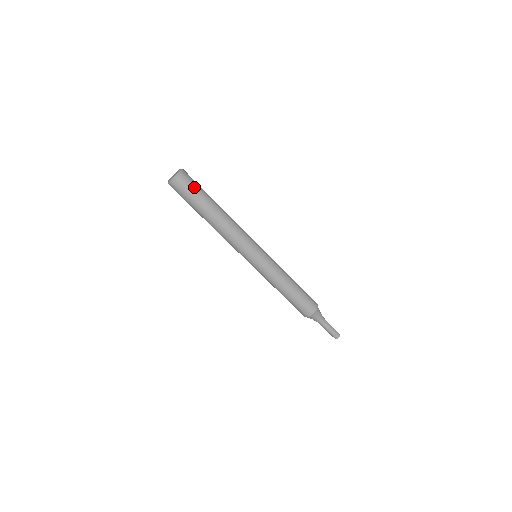
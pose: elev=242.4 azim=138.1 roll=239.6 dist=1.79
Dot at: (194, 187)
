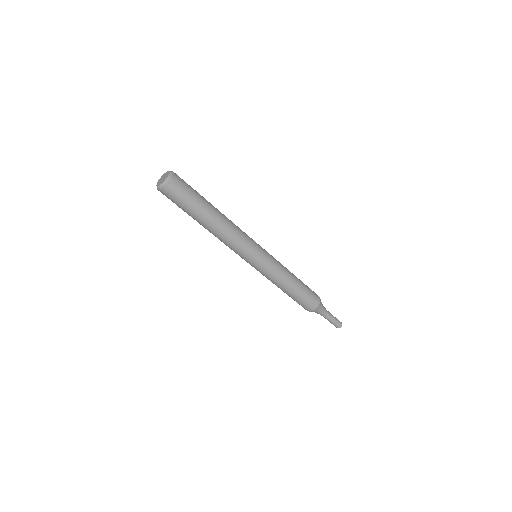
Dot at: (189, 186)
